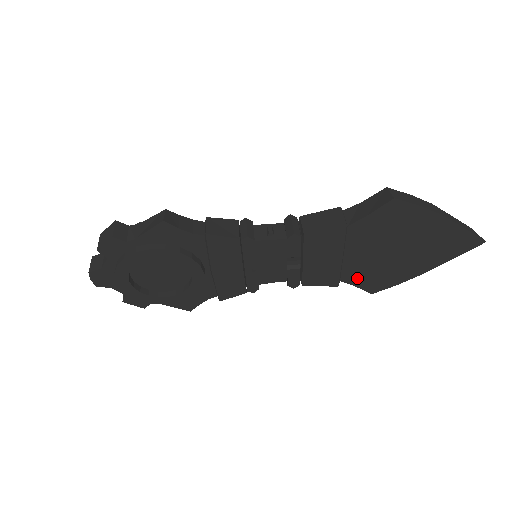
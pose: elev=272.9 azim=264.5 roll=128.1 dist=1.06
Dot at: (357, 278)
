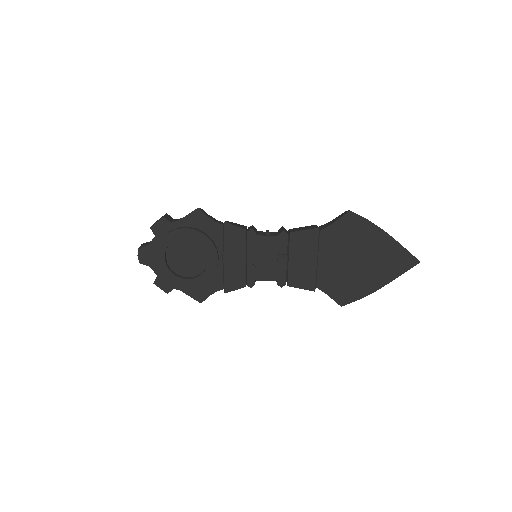
Dot at: (329, 286)
